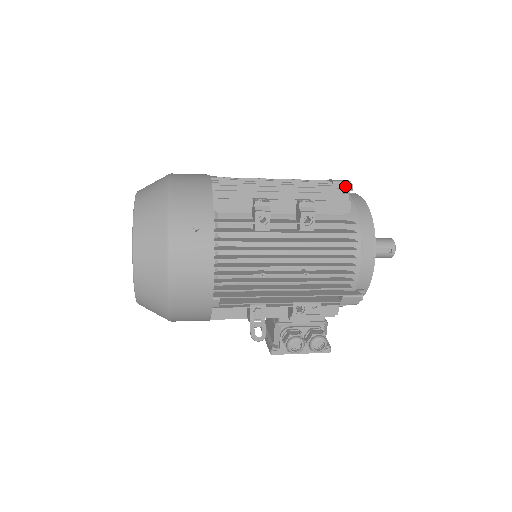
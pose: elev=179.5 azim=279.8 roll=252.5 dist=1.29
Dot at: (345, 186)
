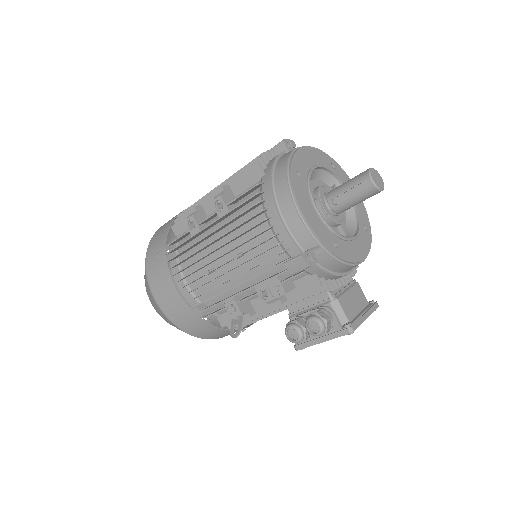
Dot at: (281, 148)
